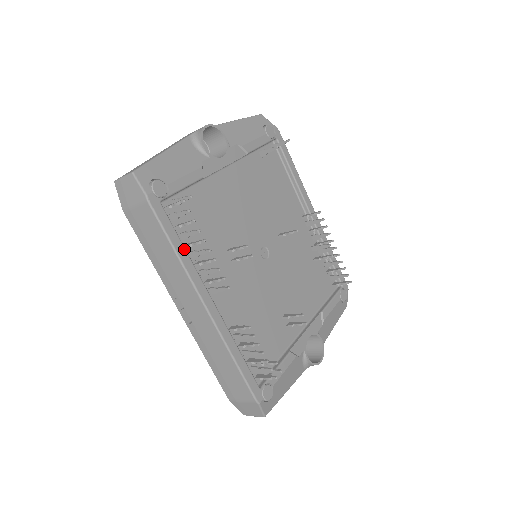
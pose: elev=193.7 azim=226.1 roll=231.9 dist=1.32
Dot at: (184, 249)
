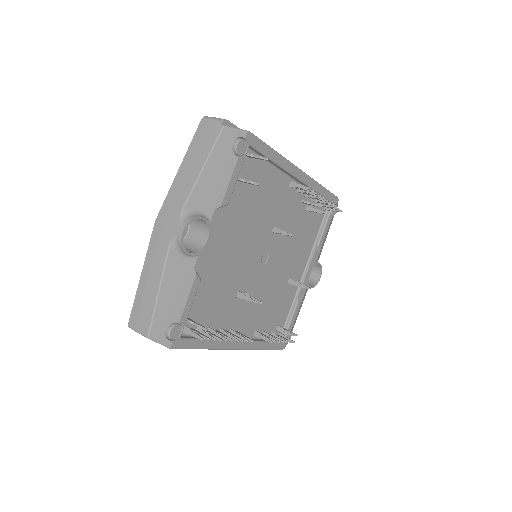
Dot at: (210, 341)
